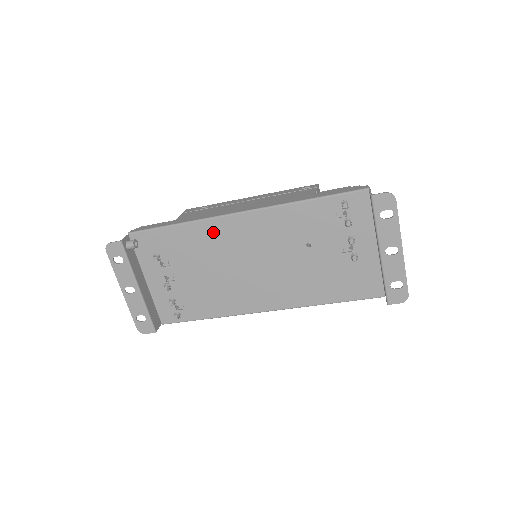
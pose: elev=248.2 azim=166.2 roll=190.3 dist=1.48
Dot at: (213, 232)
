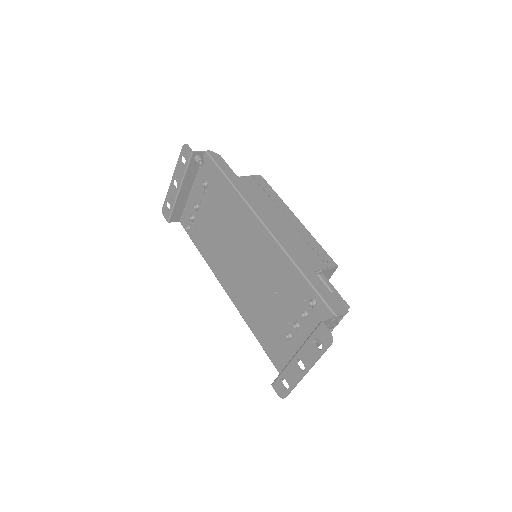
Dot at: (241, 212)
